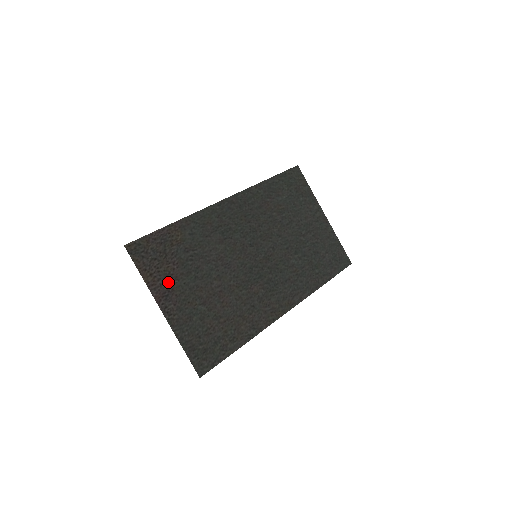
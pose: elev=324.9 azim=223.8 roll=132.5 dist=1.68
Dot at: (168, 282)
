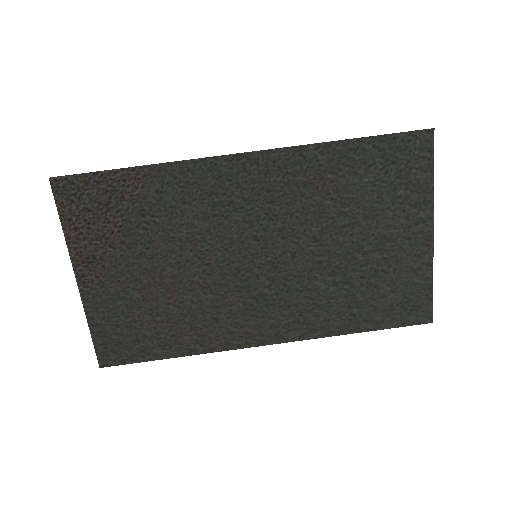
Dot at: (98, 246)
